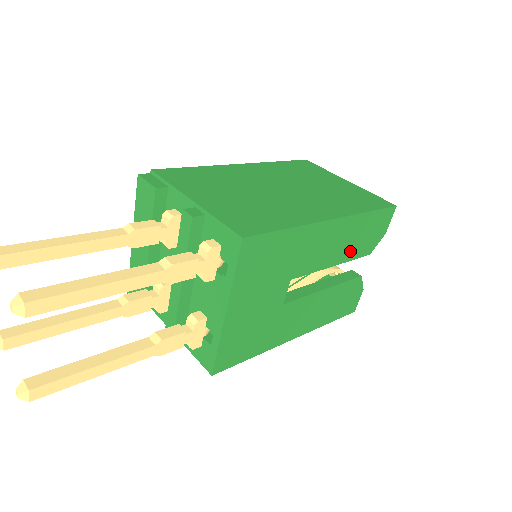
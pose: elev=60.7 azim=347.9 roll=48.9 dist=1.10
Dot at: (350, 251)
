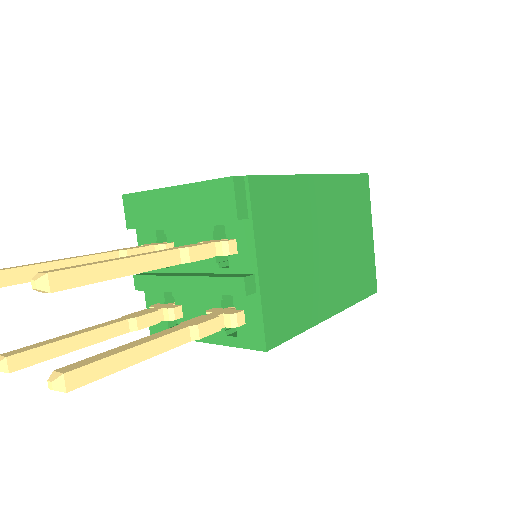
Dot at: occluded
